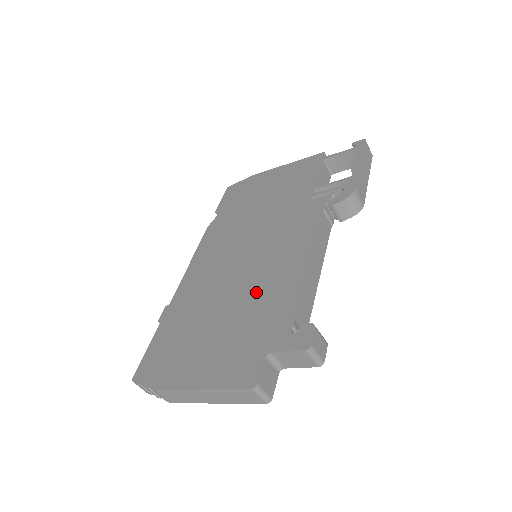
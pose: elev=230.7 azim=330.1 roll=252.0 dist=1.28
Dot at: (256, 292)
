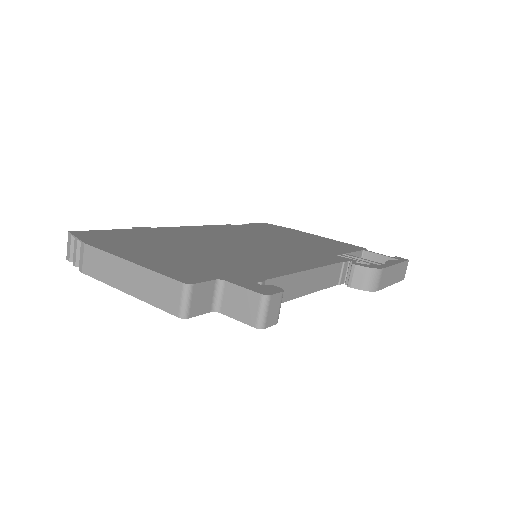
Dot at: (242, 257)
